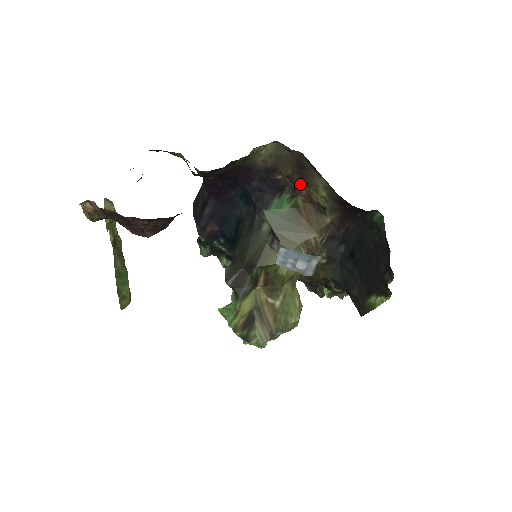
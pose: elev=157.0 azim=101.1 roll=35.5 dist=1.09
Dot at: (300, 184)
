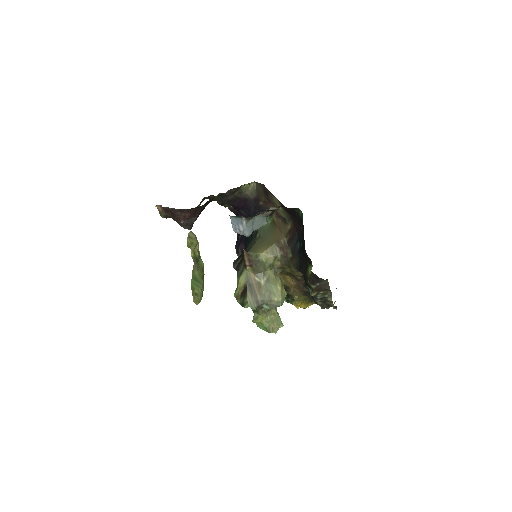
Dot at: (270, 205)
